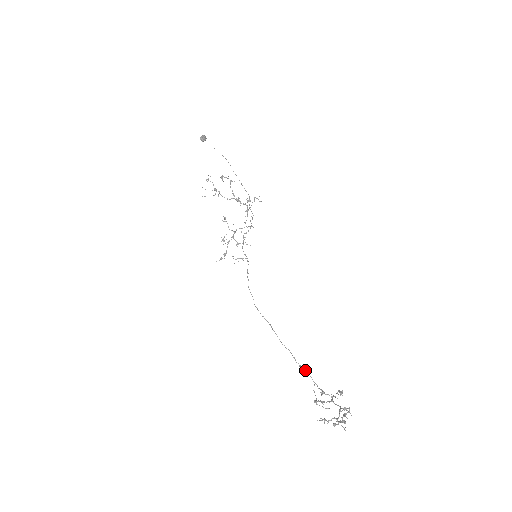
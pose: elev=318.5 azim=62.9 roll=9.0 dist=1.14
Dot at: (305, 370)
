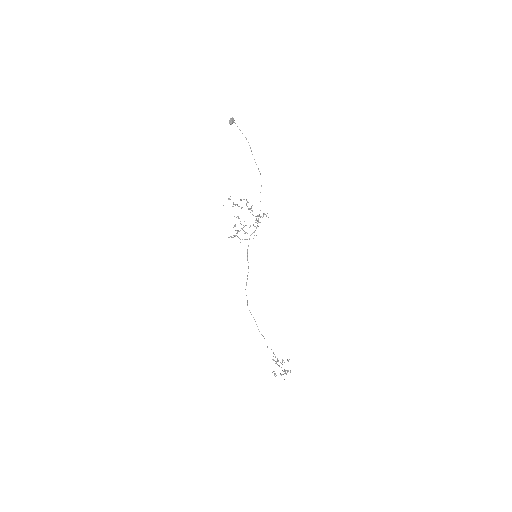
Dot at: occluded
